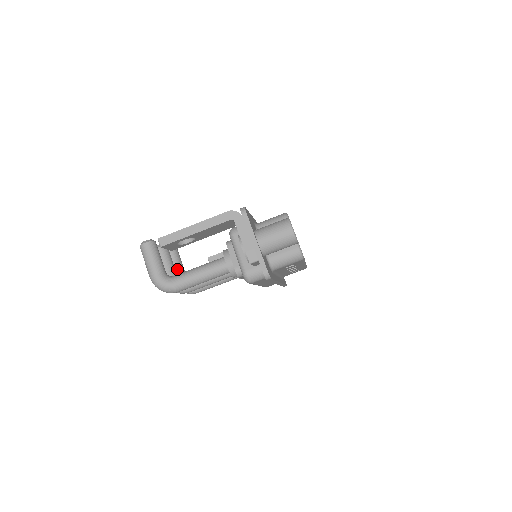
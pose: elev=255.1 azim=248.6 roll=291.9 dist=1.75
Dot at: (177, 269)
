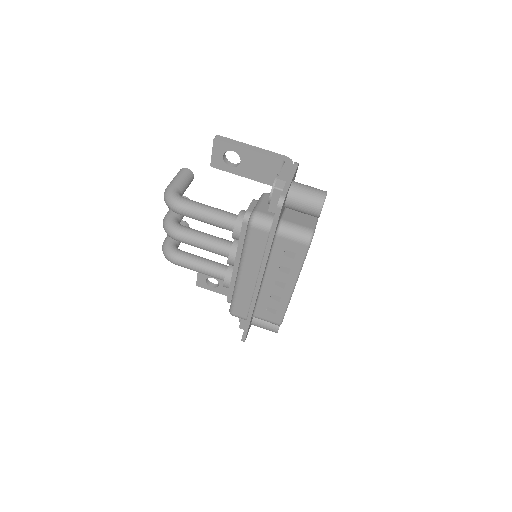
Dot at: occluded
